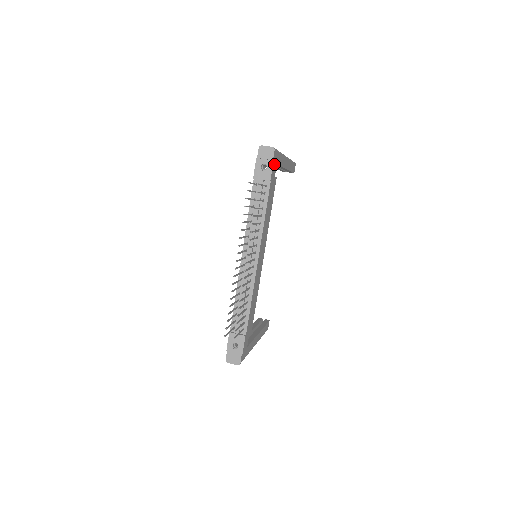
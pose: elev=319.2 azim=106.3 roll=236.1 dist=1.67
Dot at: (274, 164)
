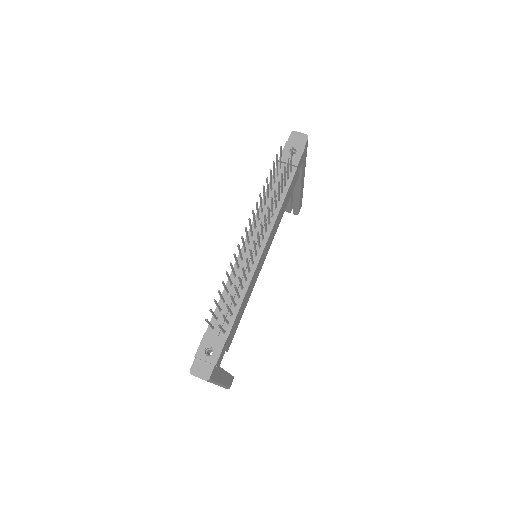
Dot at: (303, 154)
